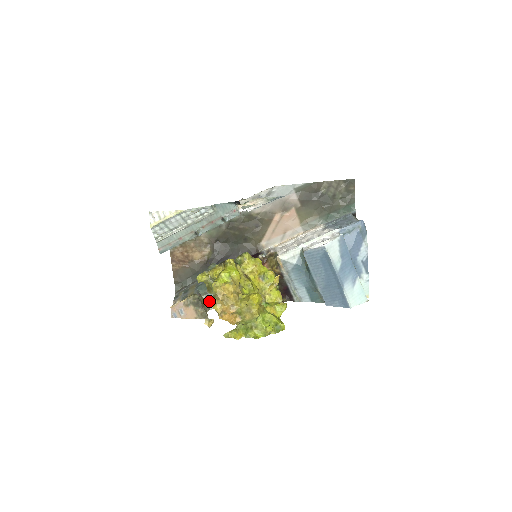
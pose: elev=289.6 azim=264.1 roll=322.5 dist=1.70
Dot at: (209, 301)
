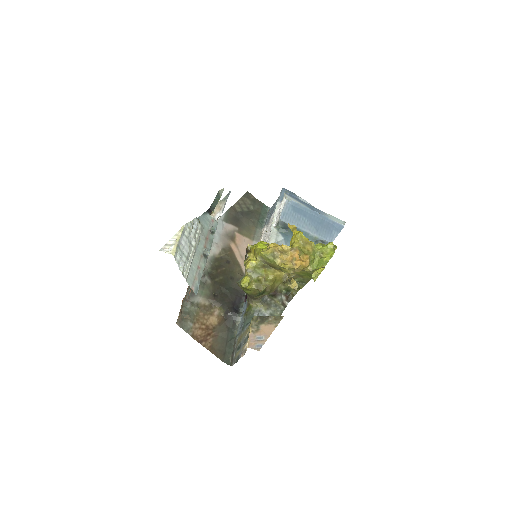
Dot at: occluded
